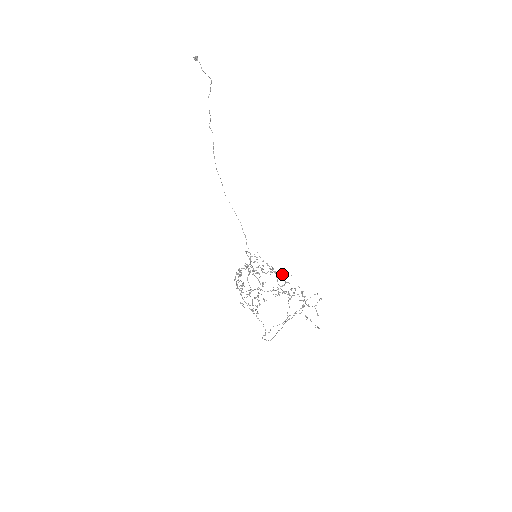
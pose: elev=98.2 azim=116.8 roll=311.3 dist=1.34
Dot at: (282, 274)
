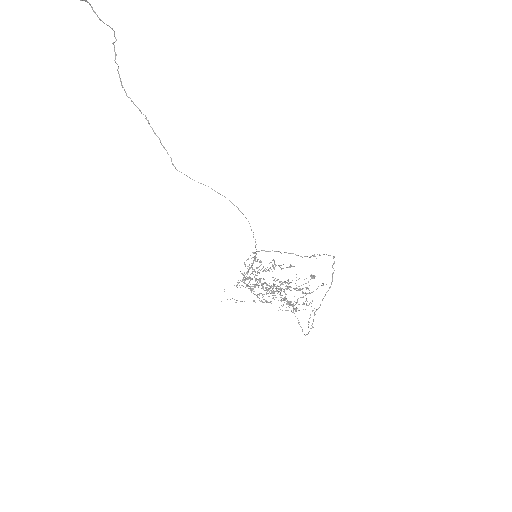
Dot at: occluded
